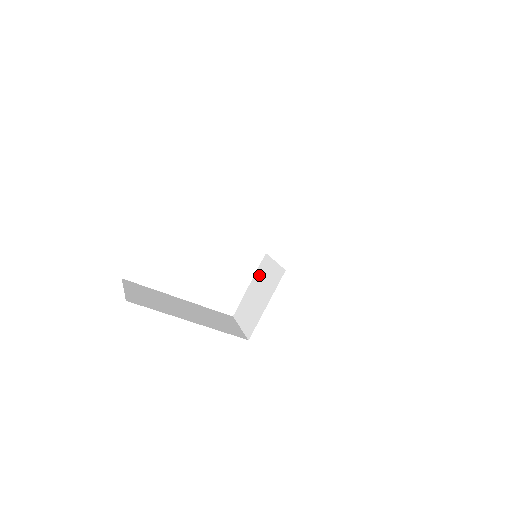
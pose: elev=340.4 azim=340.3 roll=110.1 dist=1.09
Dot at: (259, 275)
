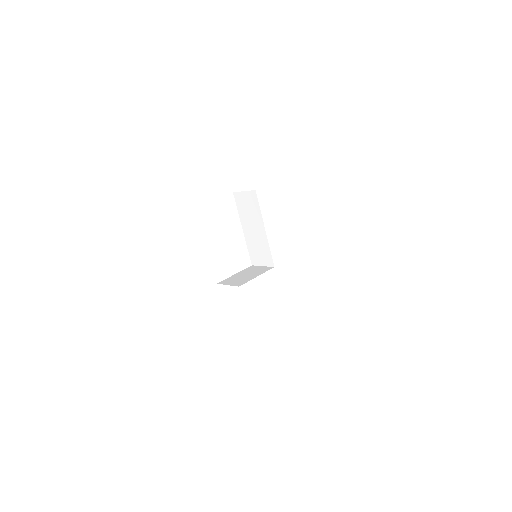
Dot at: (246, 270)
